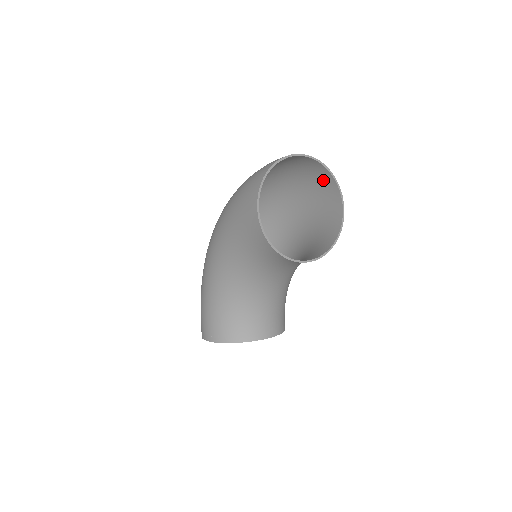
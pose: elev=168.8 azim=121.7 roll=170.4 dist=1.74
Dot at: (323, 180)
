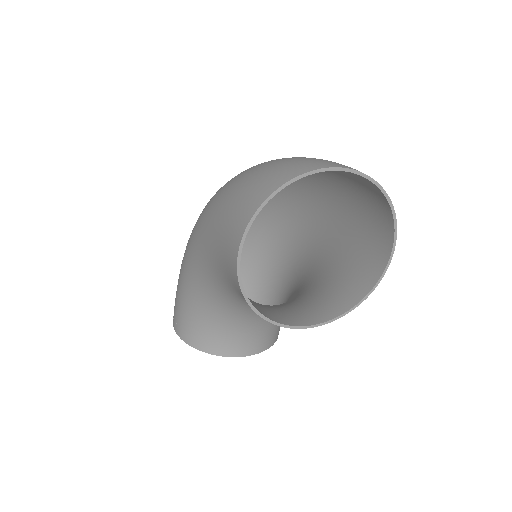
Dot at: (376, 201)
